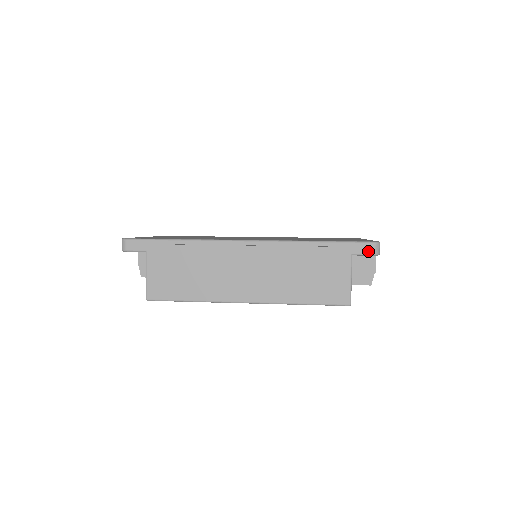
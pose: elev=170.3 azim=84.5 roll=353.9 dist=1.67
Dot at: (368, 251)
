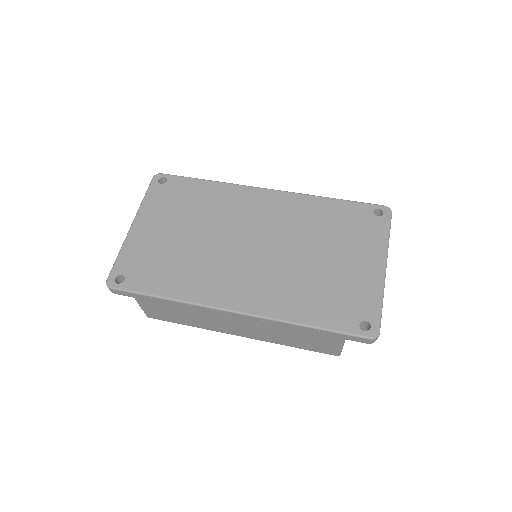
Dot at: (363, 342)
